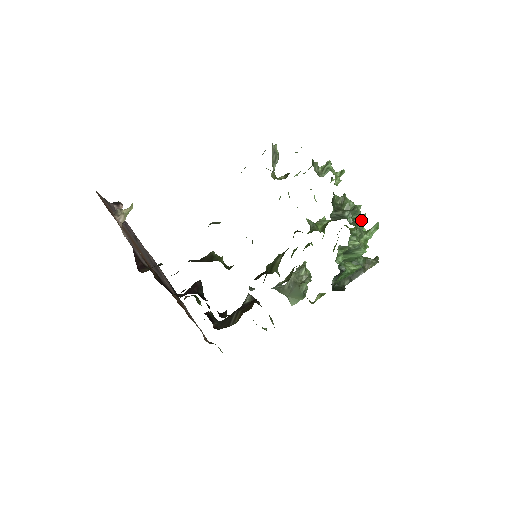
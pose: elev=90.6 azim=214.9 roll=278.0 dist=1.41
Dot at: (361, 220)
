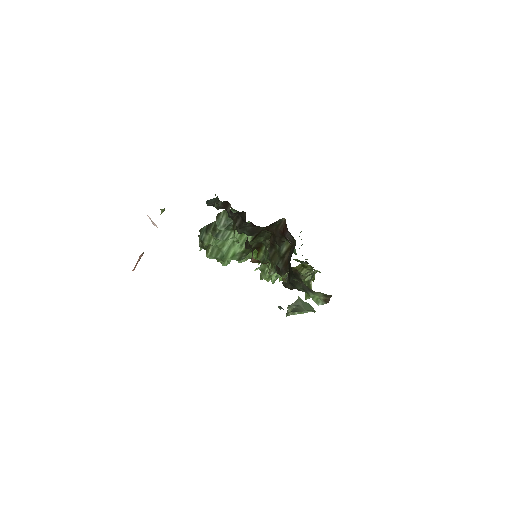
Dot at: occluded
